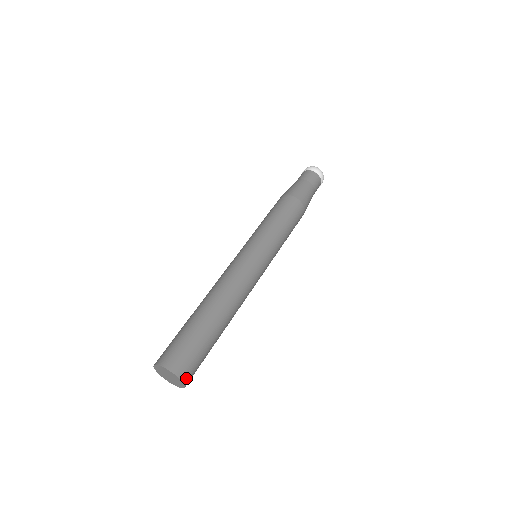
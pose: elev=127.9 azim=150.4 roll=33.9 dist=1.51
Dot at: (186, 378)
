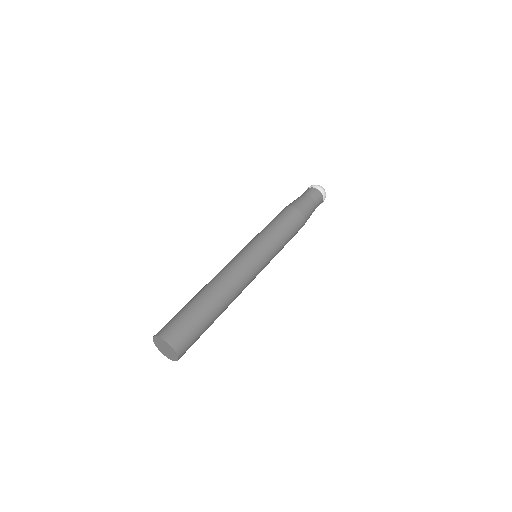
Dot at: (180, 357)
